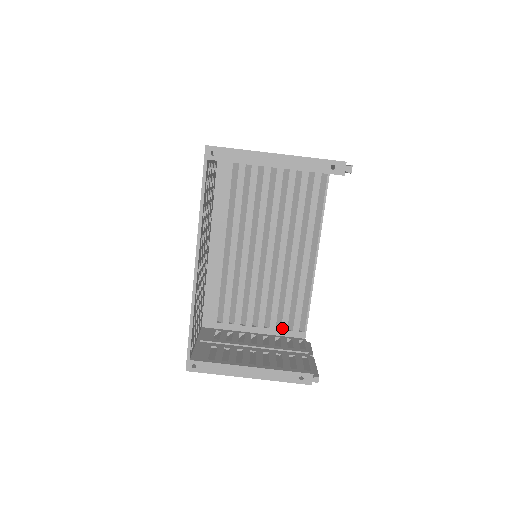
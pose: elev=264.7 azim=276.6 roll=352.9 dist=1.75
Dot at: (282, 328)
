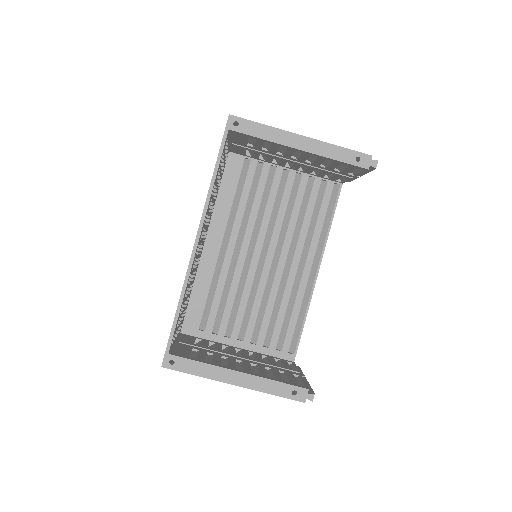
Dot at: (270, 346)
